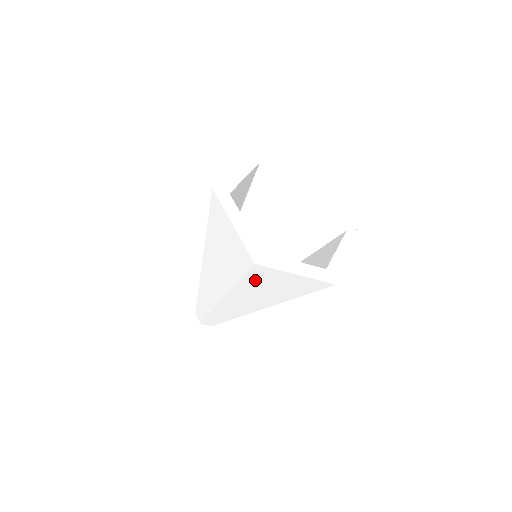
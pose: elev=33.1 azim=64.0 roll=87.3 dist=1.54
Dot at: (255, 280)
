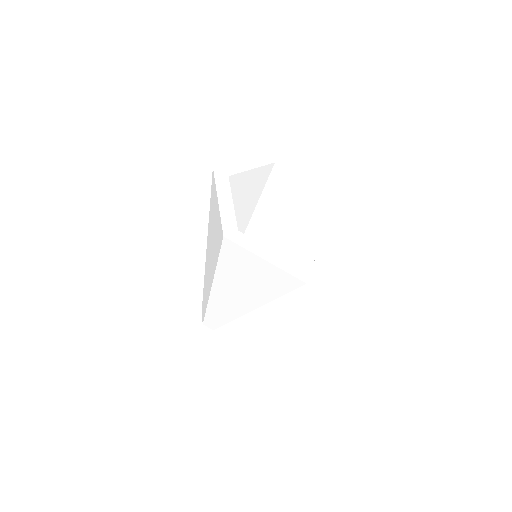
Dot at: (231, 263)
